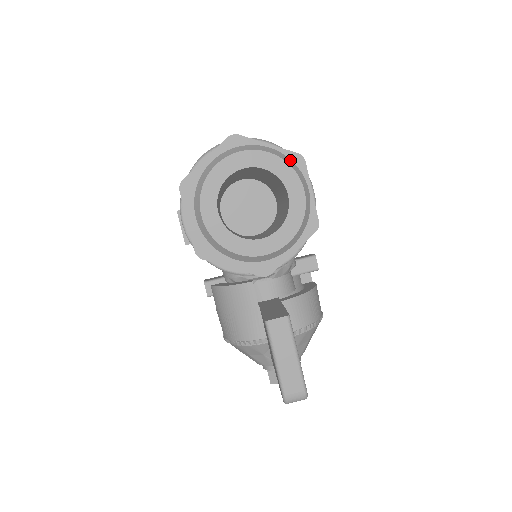
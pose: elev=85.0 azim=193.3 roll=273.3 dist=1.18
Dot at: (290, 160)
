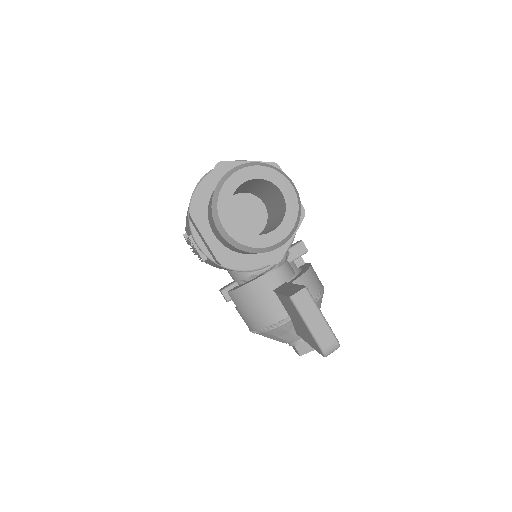
Dot at: (274, 167)
